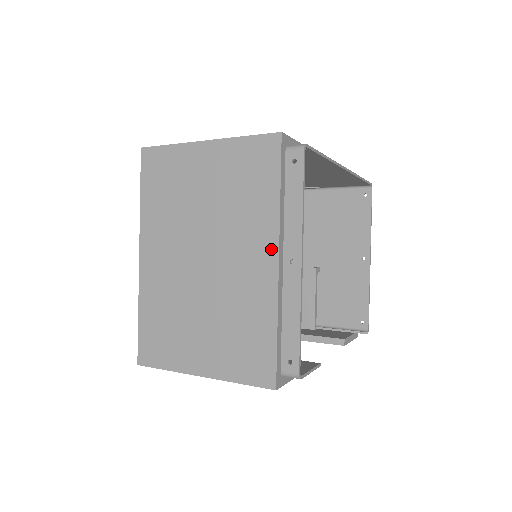
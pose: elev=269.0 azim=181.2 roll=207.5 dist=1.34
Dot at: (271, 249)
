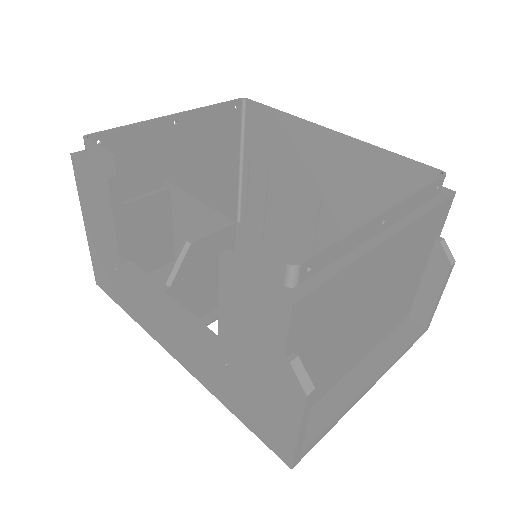
Dot at: occluded
